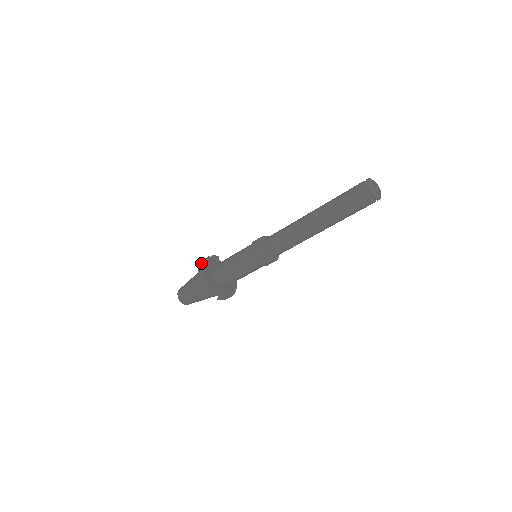
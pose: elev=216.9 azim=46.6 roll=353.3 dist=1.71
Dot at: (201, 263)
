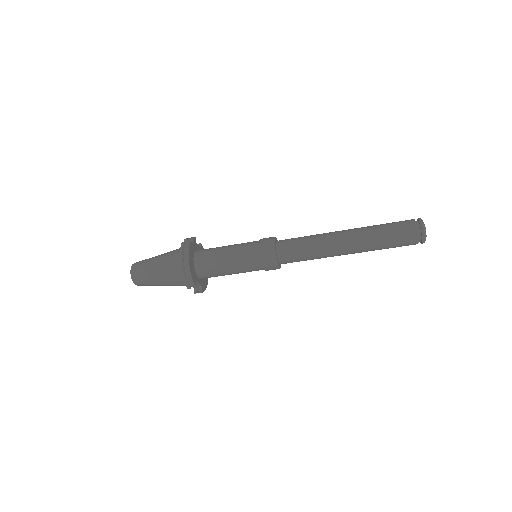
Dot at: (182, 251)
